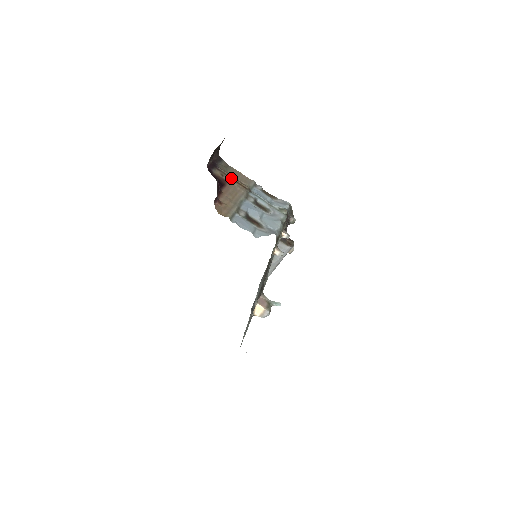
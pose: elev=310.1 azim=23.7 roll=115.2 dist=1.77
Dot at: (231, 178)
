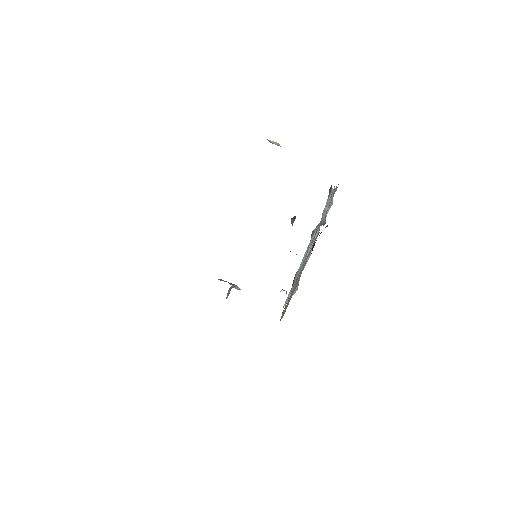
Dot at: occluded
